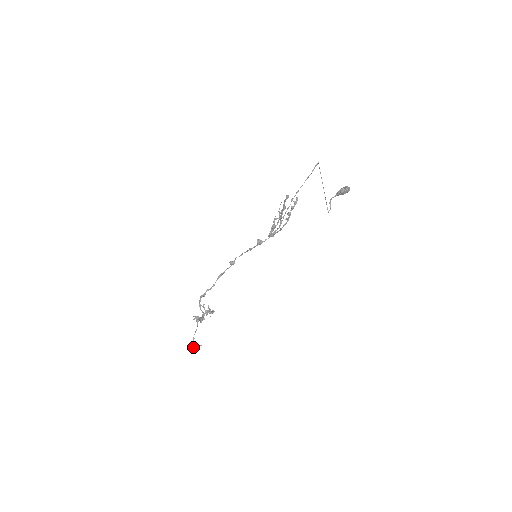
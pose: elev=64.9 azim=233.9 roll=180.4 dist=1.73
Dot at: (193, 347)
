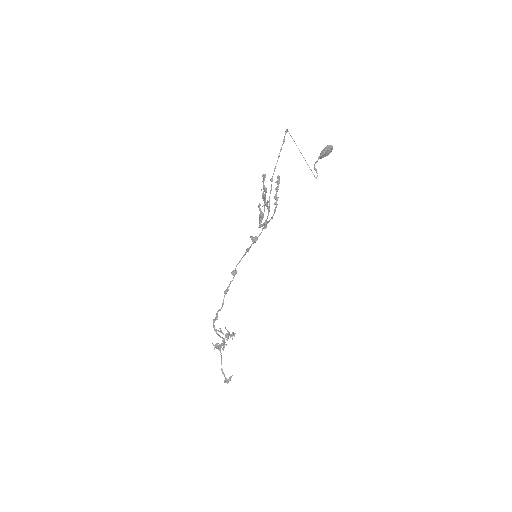
Dot at: (224, 380)
